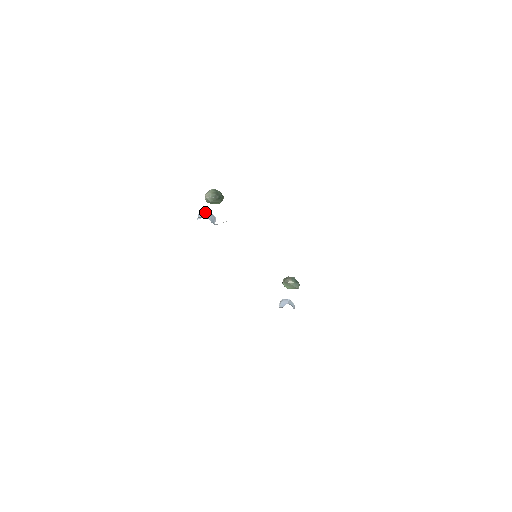
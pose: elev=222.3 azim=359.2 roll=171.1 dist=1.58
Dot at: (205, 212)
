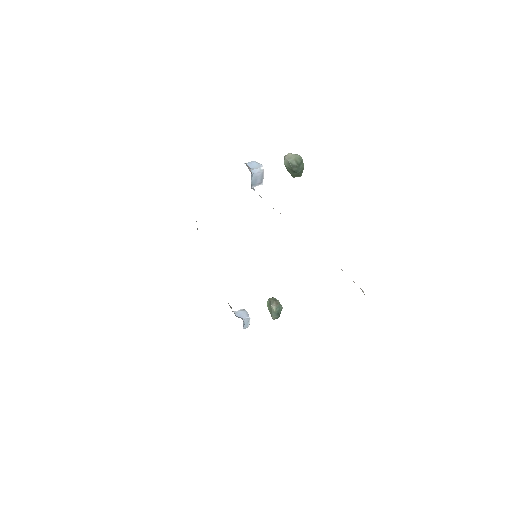
Dot at: (259, 166)
